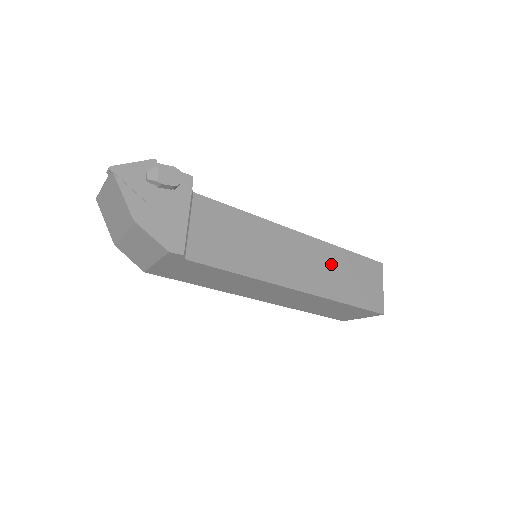
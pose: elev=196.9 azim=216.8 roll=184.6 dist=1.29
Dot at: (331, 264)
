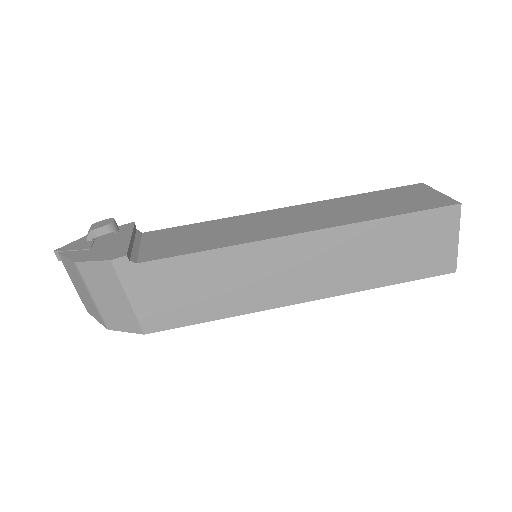
Dot at: (340, 207)
